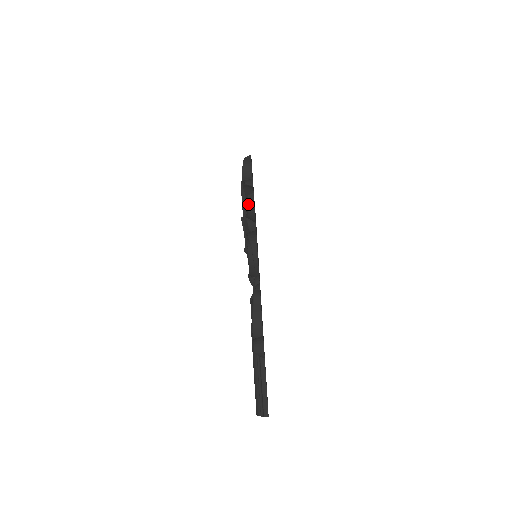
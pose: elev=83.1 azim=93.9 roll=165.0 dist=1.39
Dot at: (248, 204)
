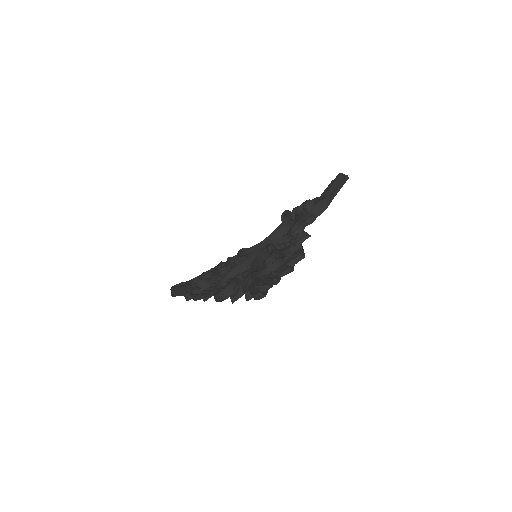
Dot at: (243, 290)
